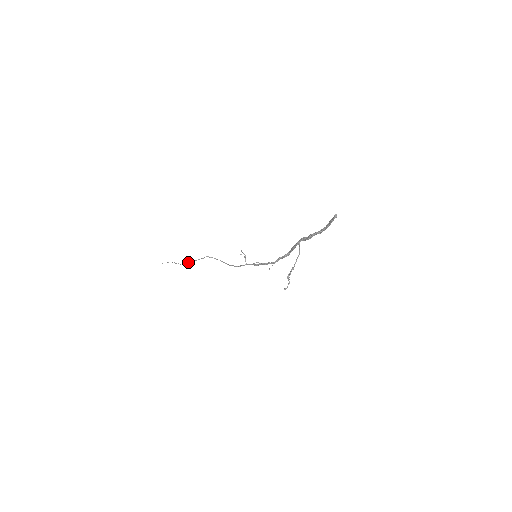
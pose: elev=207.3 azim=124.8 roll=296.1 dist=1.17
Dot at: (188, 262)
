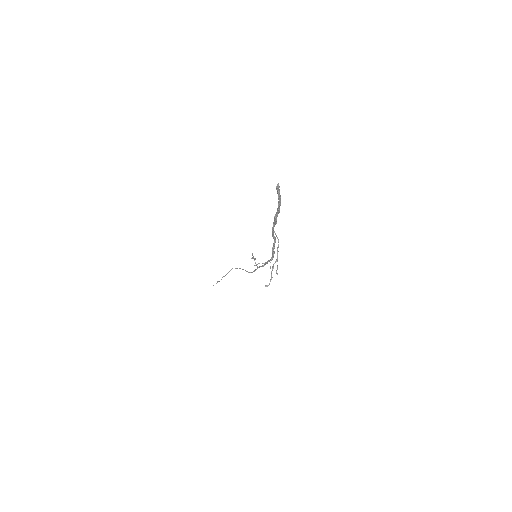
Dot at: occluded
